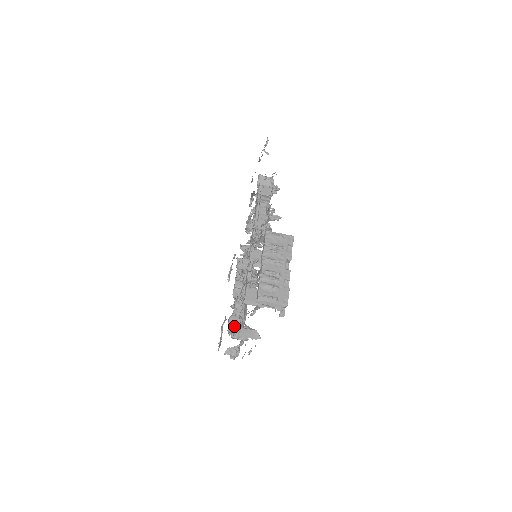
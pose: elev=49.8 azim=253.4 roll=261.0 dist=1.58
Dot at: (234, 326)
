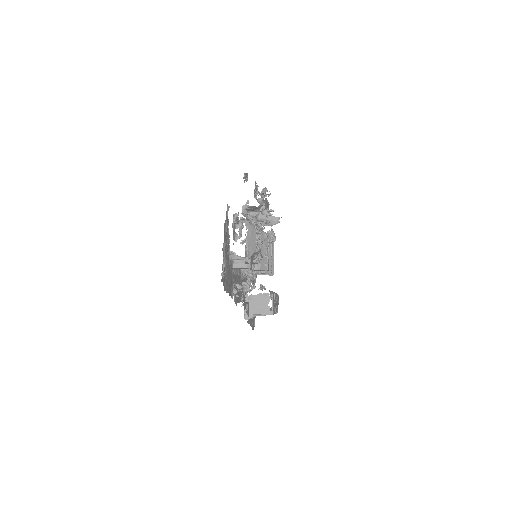
Dot at: occluded
